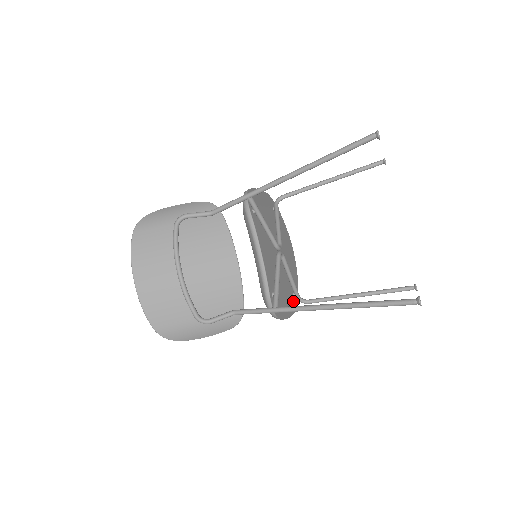
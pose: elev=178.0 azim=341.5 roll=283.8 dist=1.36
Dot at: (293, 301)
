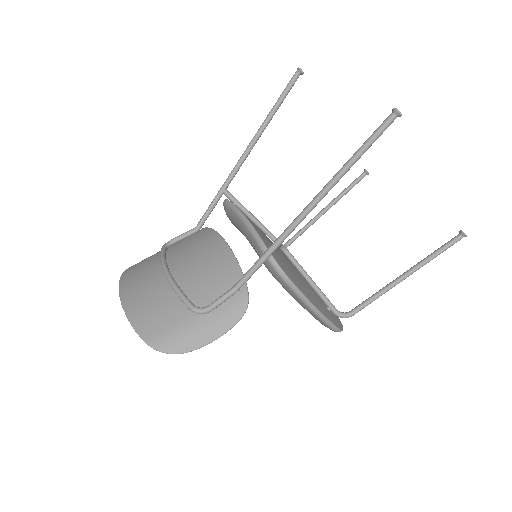
Dot at: (329, 313)
